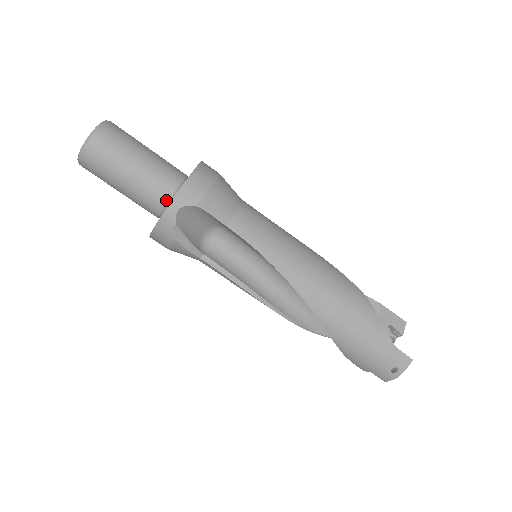
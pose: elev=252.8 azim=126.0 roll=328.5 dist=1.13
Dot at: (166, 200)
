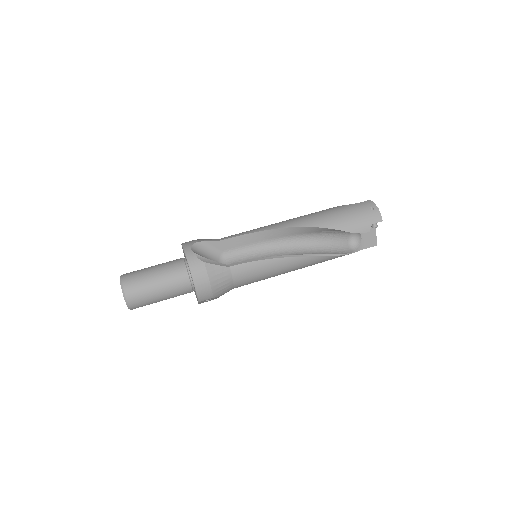
Dot at: (183, 263)
